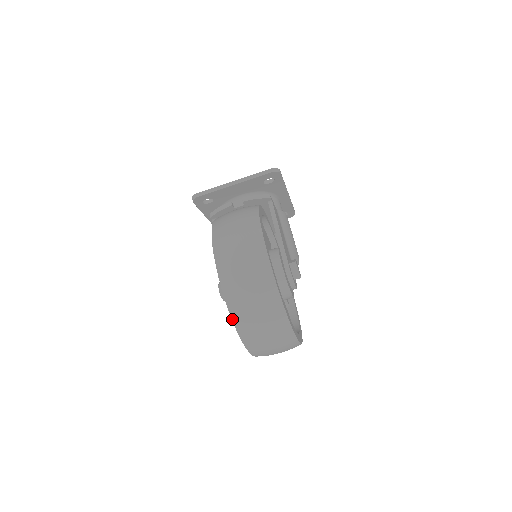
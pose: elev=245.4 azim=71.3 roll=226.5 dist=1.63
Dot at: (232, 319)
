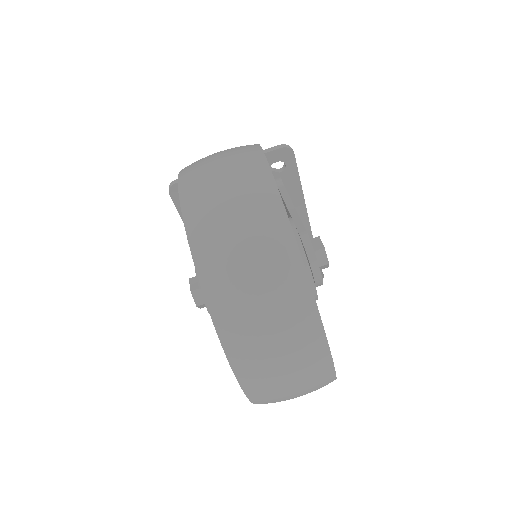
Dot at: (199, 279)
